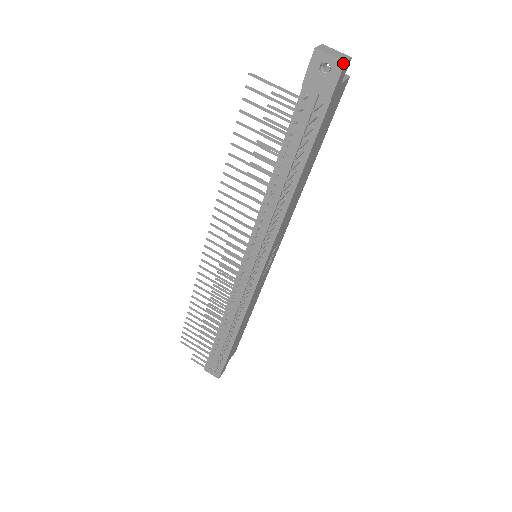
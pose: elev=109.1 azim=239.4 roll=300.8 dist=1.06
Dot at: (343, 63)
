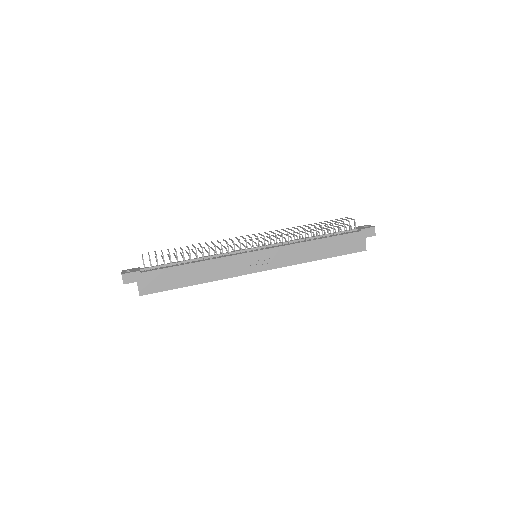
Dot at: (374, 227)
